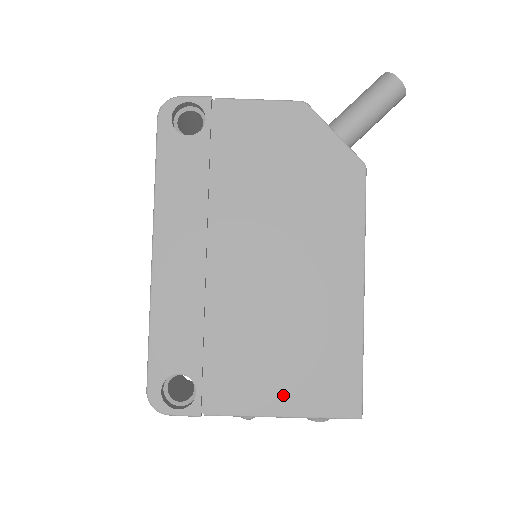
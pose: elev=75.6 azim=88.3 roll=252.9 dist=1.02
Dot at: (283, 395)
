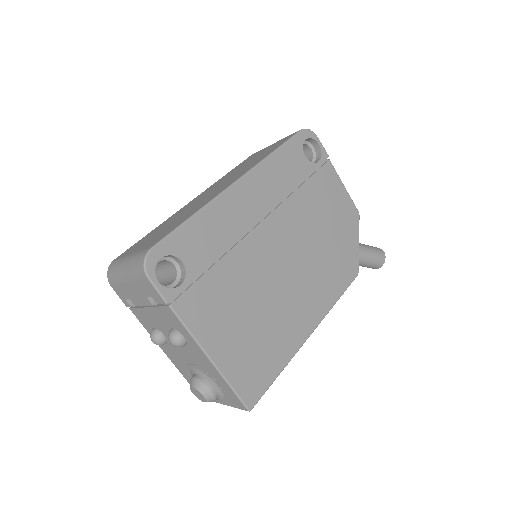
Dot at: (224, 346)
